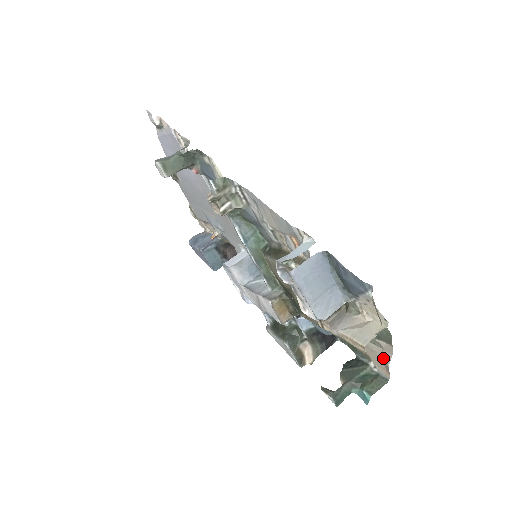
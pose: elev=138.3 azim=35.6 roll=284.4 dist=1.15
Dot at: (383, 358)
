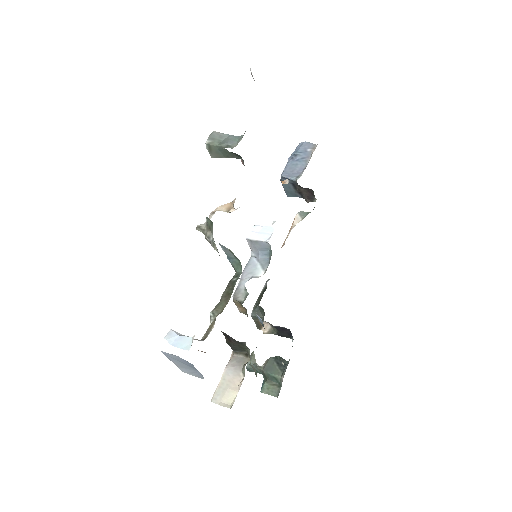
Dot at: occluded
